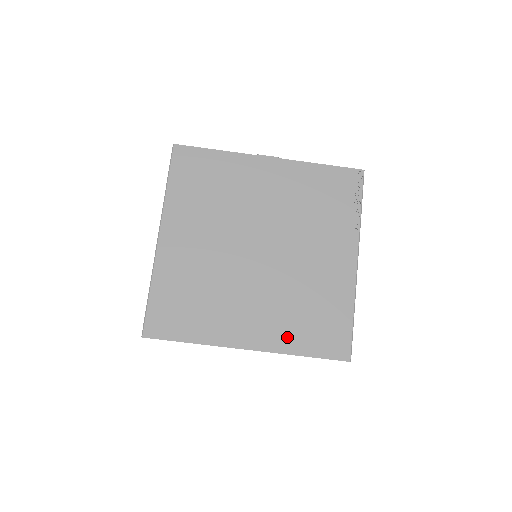
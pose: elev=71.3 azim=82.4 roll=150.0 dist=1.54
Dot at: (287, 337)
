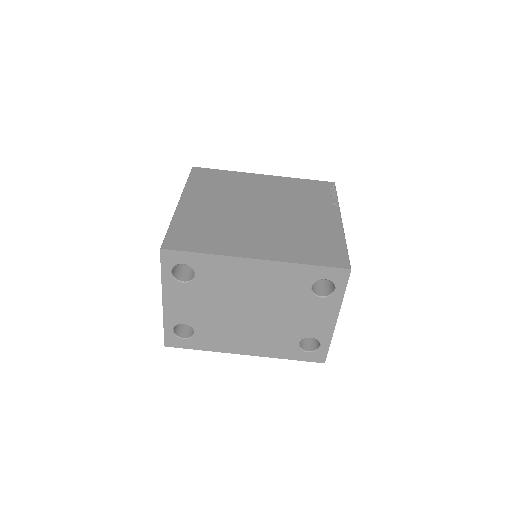
Dot at: (291, 253)
